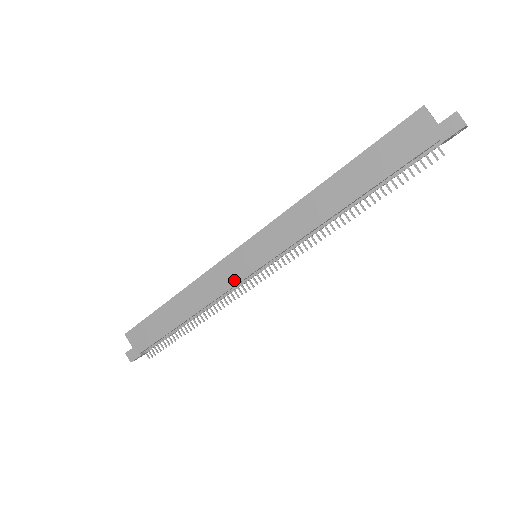
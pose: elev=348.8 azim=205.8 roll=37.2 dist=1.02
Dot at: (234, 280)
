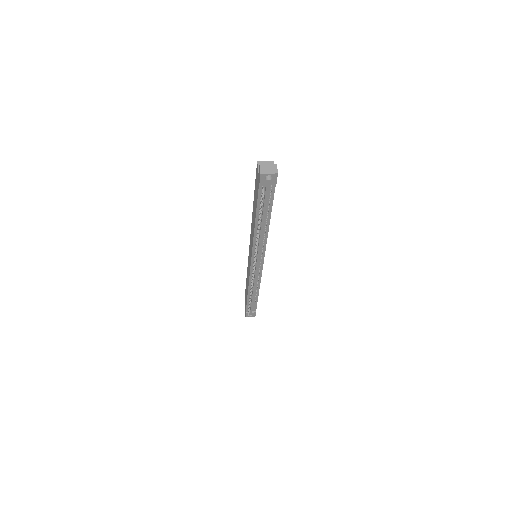
Dot at: (249, 270)
